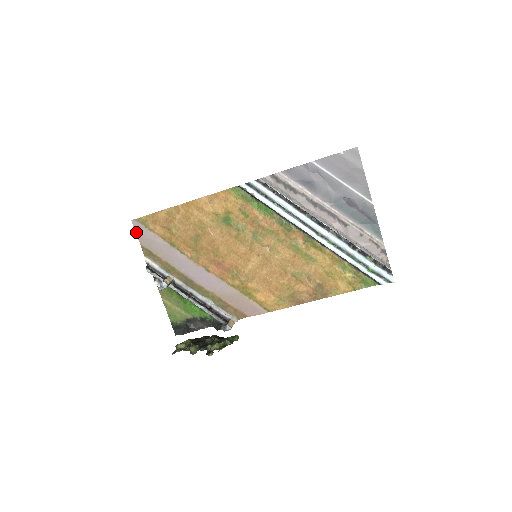
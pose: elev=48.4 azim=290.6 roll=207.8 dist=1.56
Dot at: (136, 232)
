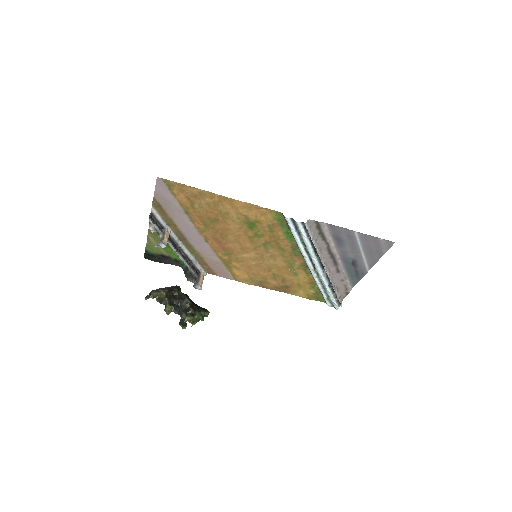
Dot at: (156, 187)
